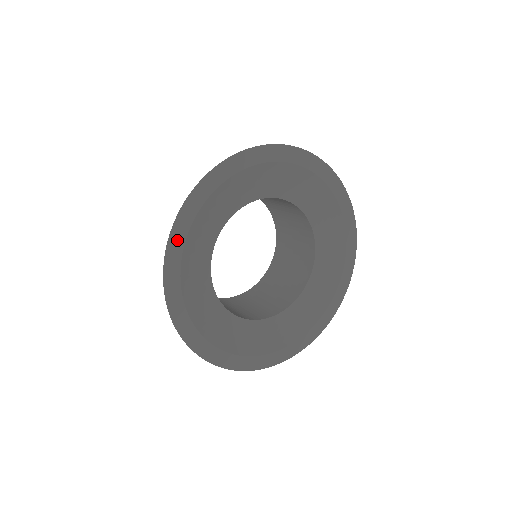
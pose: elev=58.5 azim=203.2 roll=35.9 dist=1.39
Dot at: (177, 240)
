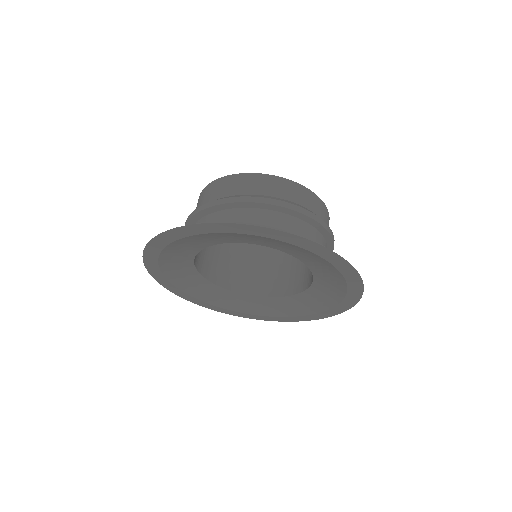
Dot at: (200, 229)
